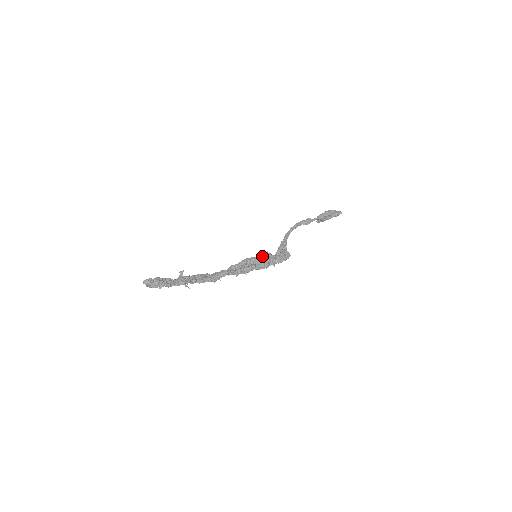
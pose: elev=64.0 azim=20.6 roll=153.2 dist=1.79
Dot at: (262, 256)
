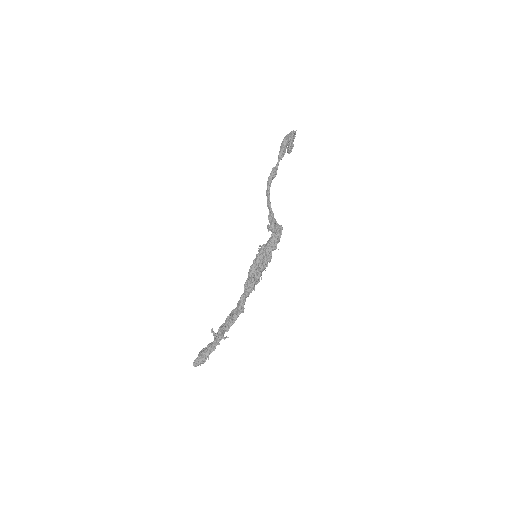
Dot at: (258, 254)
